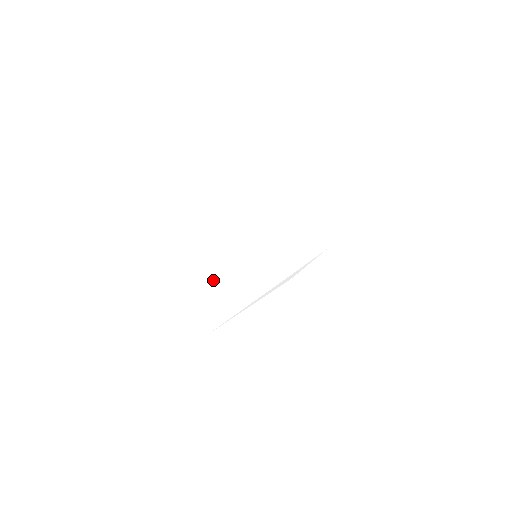
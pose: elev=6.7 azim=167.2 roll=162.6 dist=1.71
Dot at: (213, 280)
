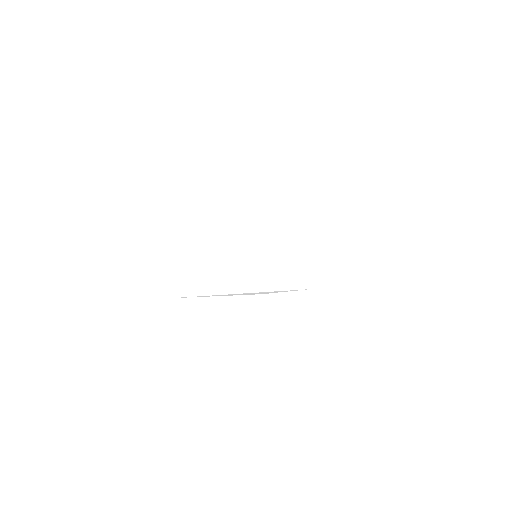
Dot at: (208, 252)
